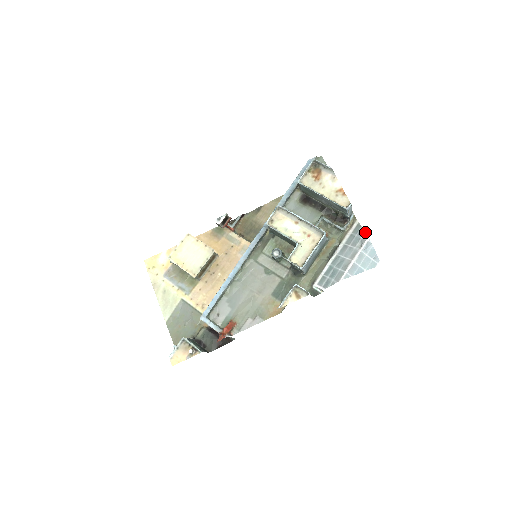
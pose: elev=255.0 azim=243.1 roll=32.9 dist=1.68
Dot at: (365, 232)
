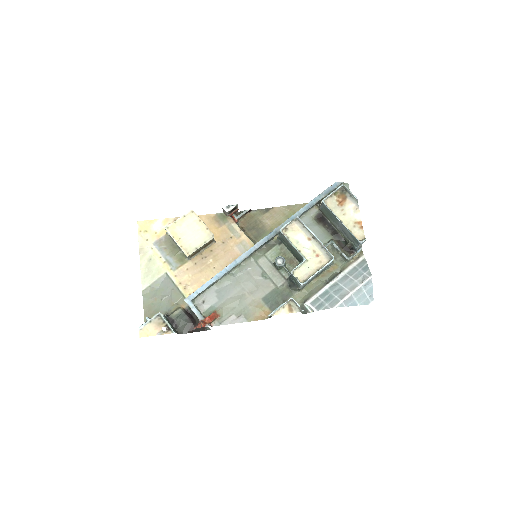
Dot at: (369, 269)
